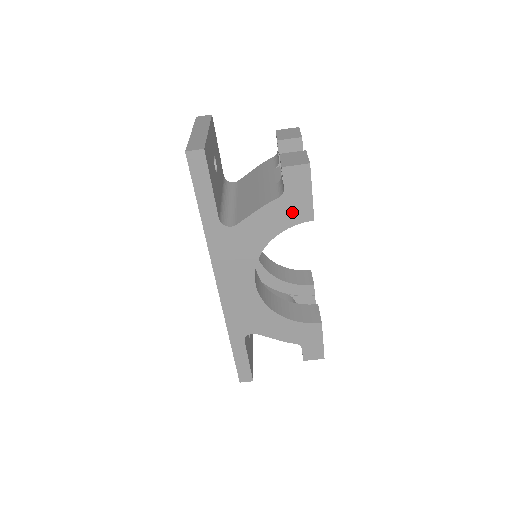
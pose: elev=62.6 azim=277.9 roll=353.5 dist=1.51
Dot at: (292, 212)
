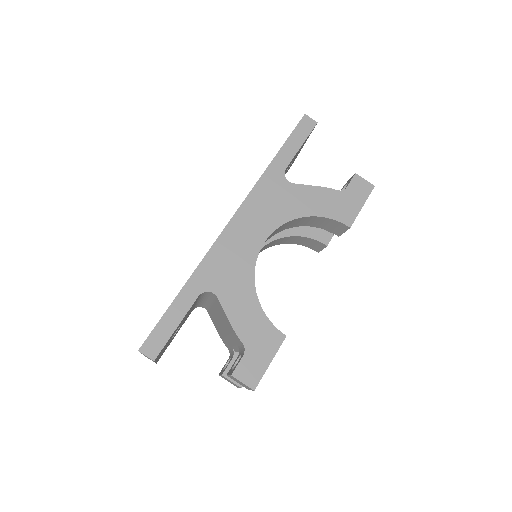
Dot at: (339, 208)
